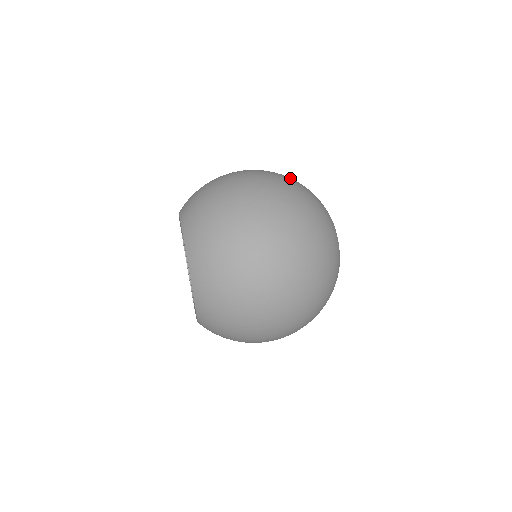
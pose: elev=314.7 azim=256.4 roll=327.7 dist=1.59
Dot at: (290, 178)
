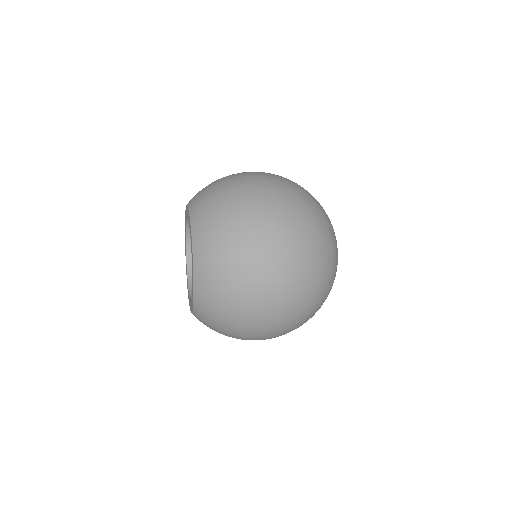
Dot at: occluded
